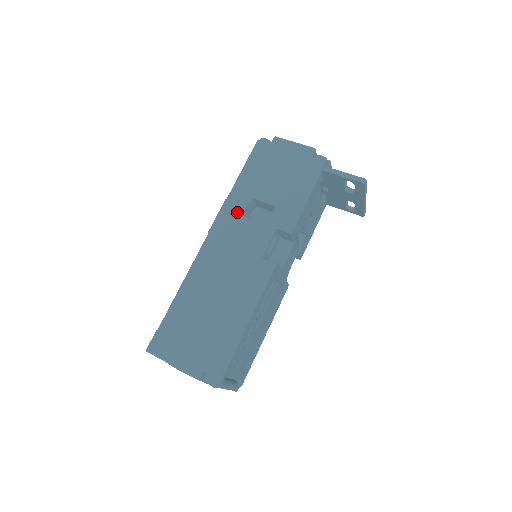
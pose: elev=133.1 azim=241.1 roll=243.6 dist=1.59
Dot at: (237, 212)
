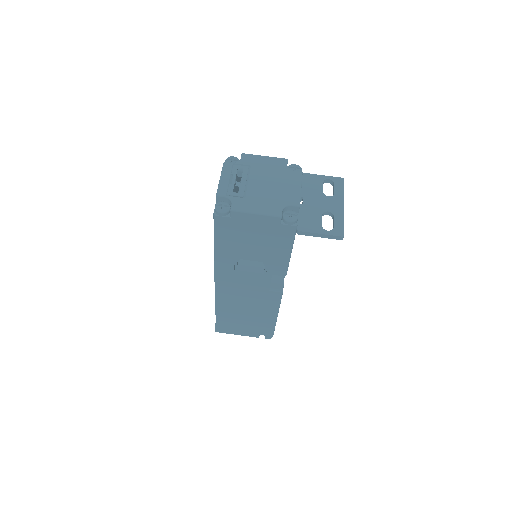
Dot at: (231, 269)
